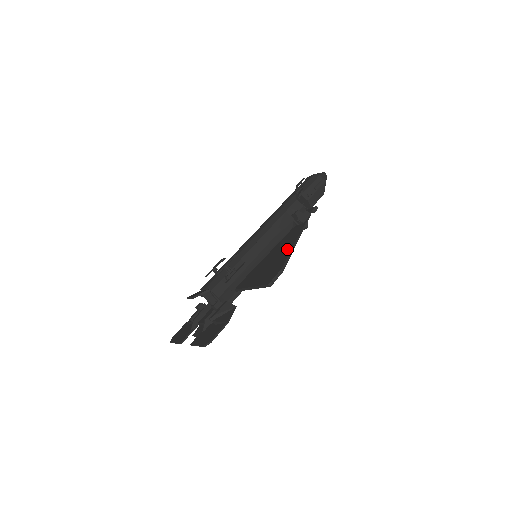
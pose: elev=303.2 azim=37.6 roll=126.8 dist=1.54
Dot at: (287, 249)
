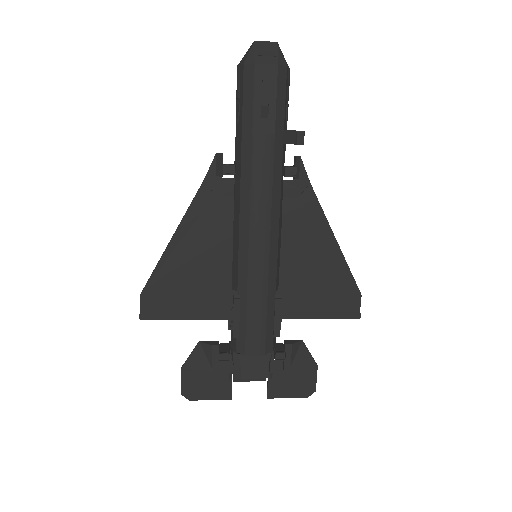
Dot at: (330, 251)
